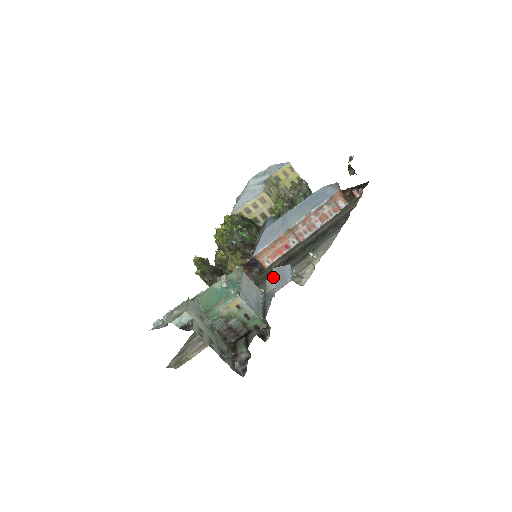
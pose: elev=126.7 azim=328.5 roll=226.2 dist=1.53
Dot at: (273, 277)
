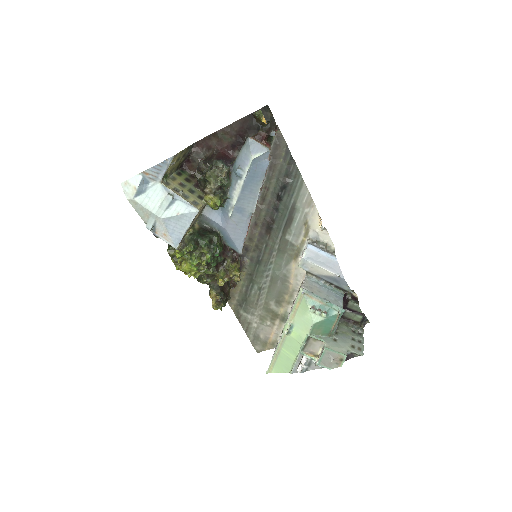
Dot at: (318, 267)
